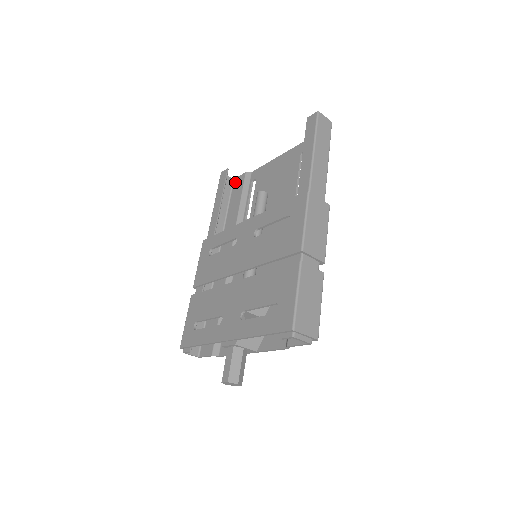
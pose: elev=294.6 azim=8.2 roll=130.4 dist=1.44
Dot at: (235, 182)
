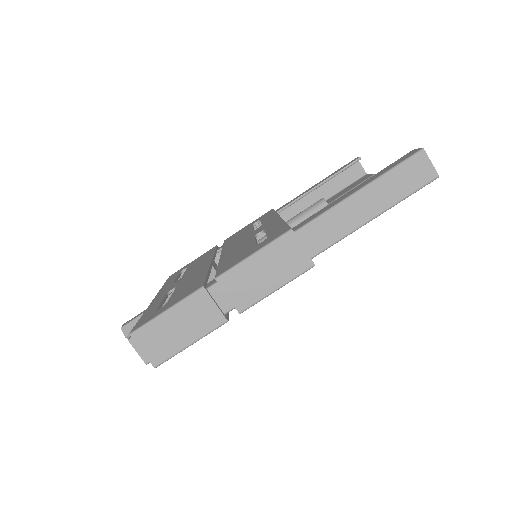
Dot at: (362, 178)
